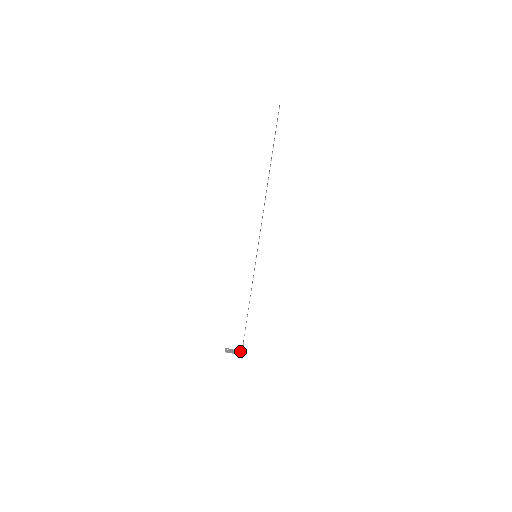
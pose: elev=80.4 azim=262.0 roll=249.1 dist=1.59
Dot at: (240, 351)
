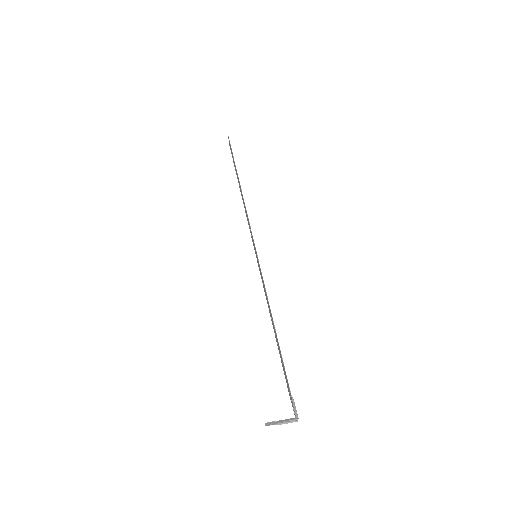
Dot at: (292, 419)
